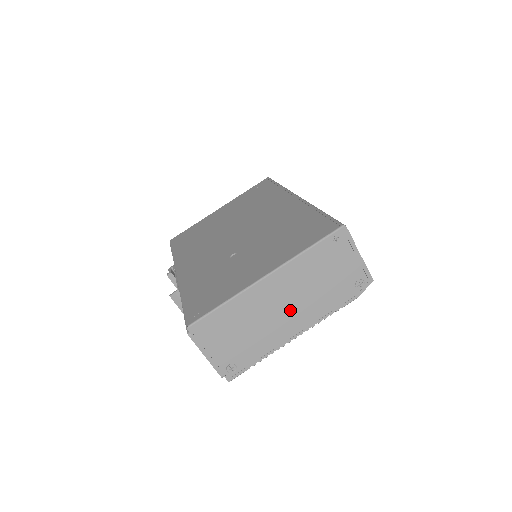
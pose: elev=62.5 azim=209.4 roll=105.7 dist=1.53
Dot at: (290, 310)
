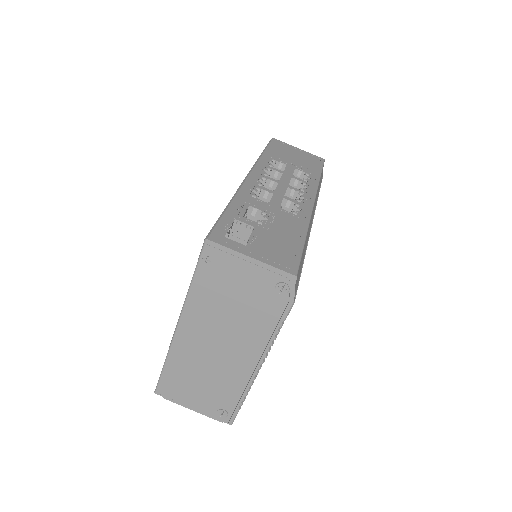
Dot at: (229, 345)
